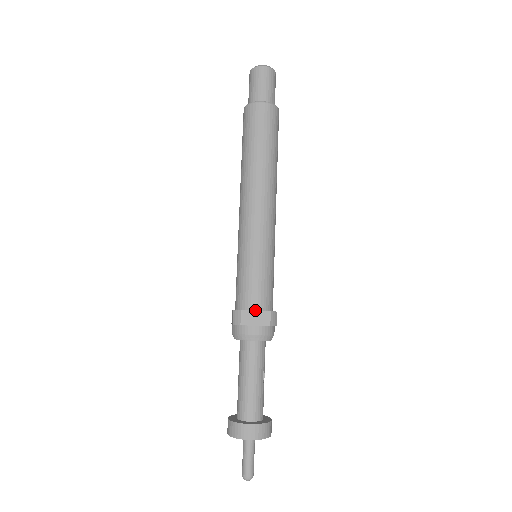
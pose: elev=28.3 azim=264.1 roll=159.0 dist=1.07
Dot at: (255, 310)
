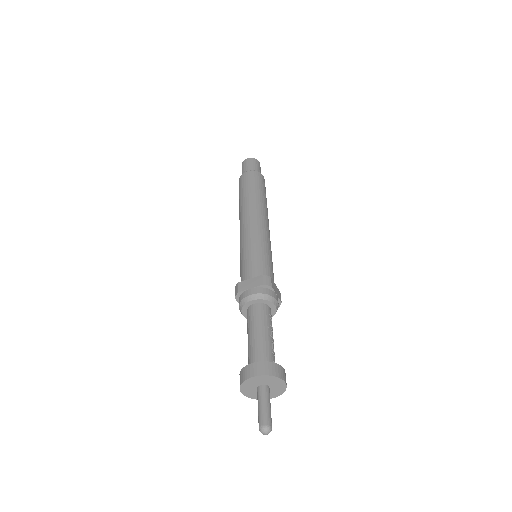
Dot at: (250, 280)
